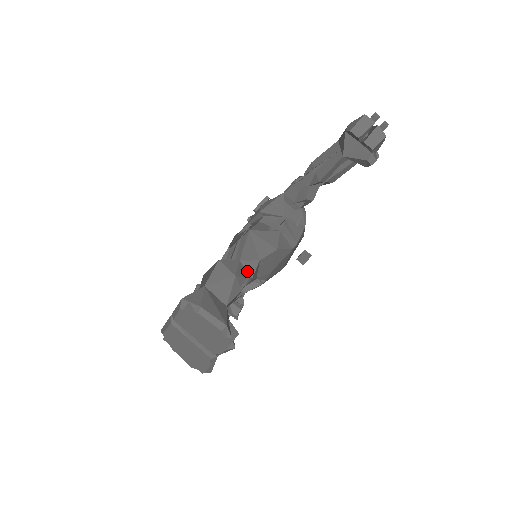
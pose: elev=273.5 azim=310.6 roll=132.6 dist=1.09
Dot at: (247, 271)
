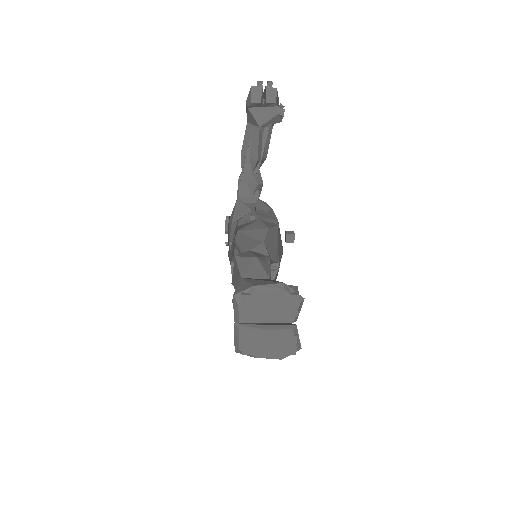
Dot at: (261, 254)
